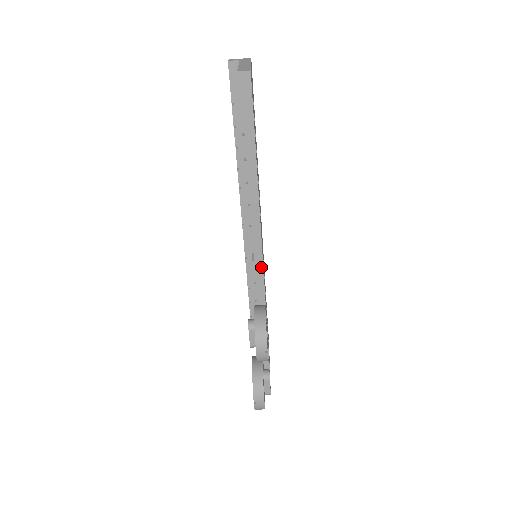
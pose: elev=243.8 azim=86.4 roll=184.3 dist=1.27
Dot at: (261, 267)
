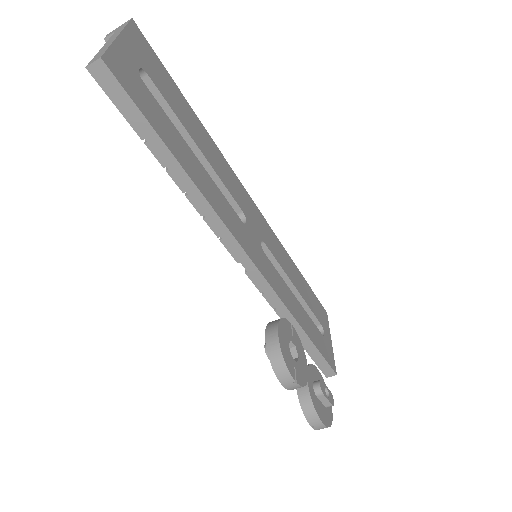
Dot at: (259, 275)
